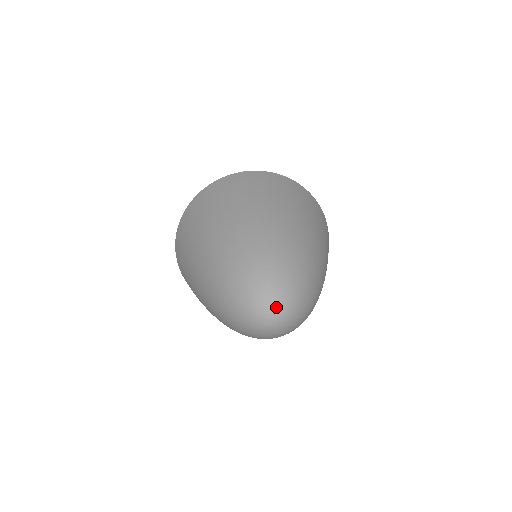
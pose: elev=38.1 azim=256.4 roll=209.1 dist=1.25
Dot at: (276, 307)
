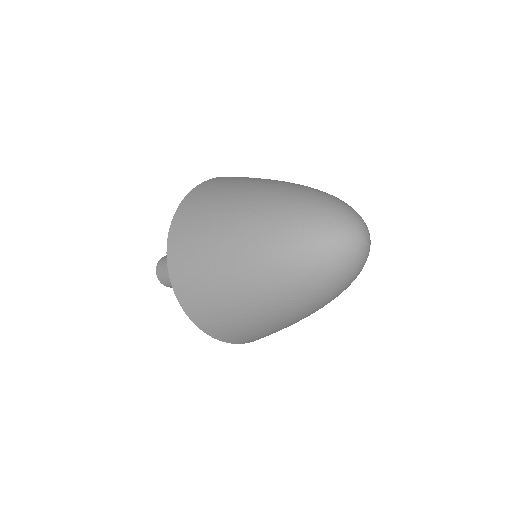
Dot at: (365, 228)
